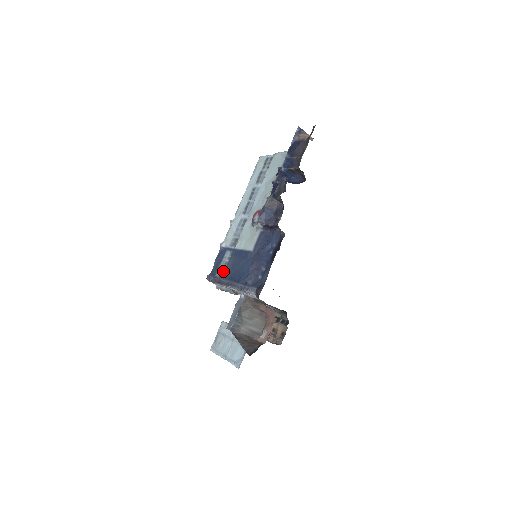
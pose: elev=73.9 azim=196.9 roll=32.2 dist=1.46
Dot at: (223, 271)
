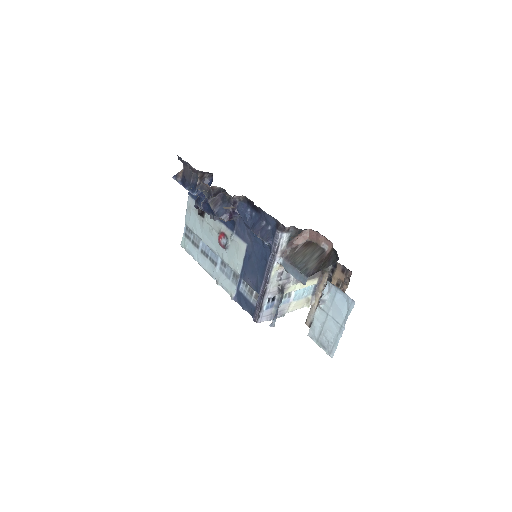
Dot at: (255, 294)
